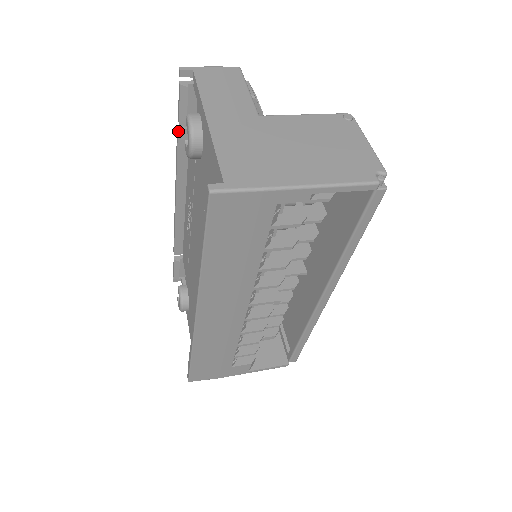
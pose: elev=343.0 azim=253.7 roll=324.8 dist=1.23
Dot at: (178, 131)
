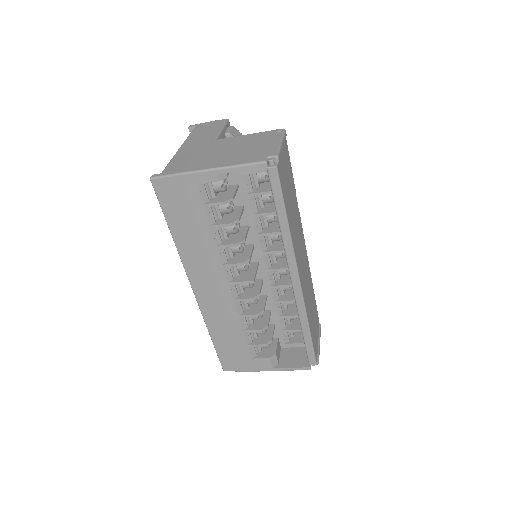
Dot at: occluded
